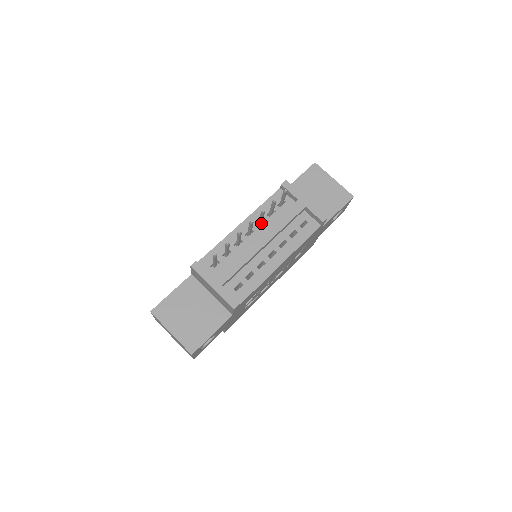
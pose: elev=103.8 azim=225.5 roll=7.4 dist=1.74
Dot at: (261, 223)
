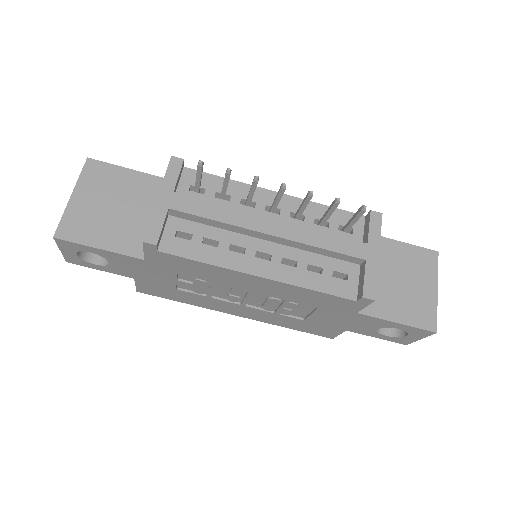
Dot at: (298, 217)
